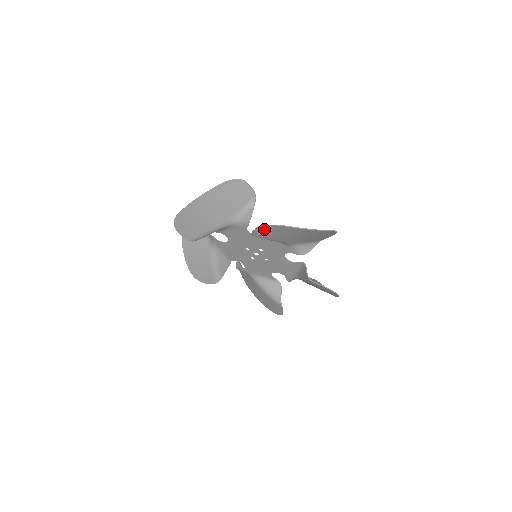
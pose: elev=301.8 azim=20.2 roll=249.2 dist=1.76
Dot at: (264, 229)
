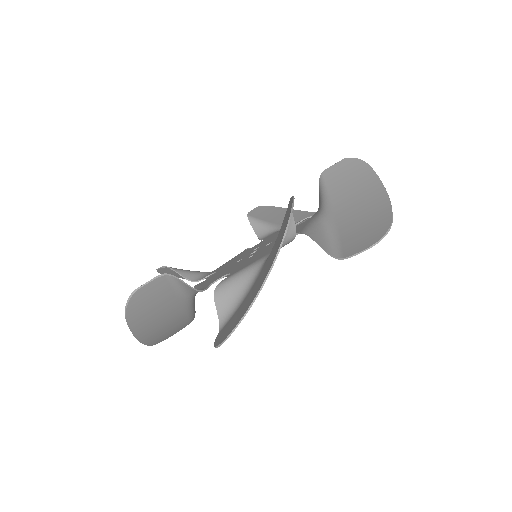
Dot at: (220, 339)
